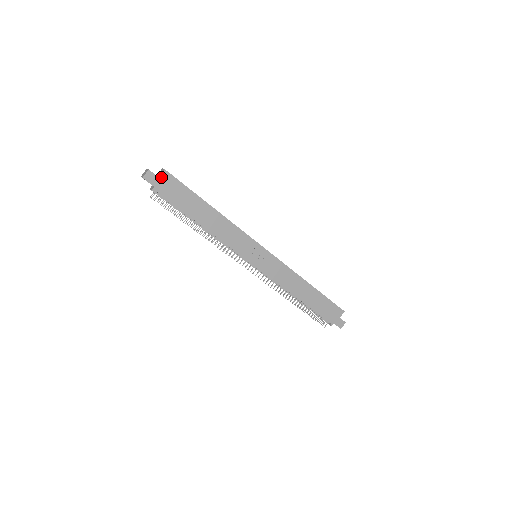
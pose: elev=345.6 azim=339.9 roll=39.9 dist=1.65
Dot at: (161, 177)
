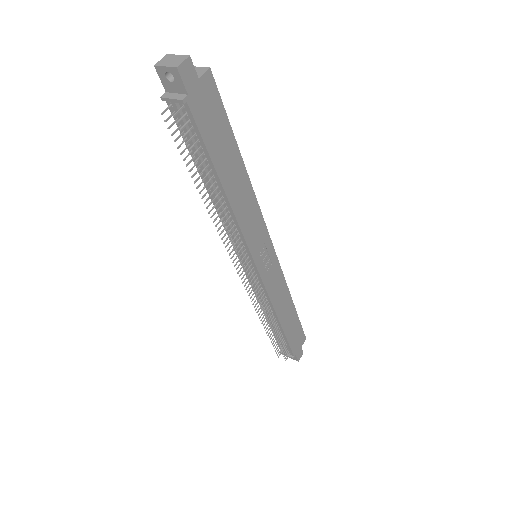
Dot at: (201, 80)
